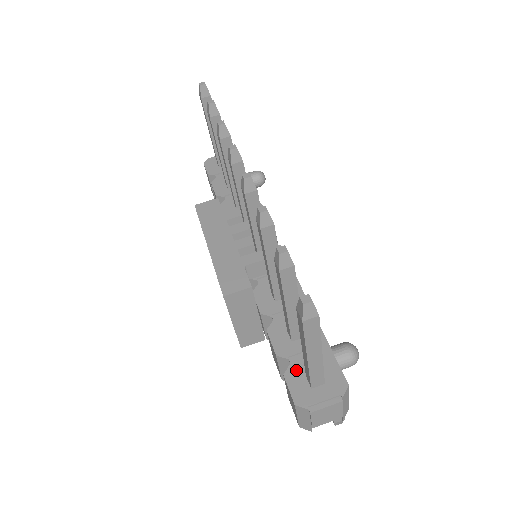
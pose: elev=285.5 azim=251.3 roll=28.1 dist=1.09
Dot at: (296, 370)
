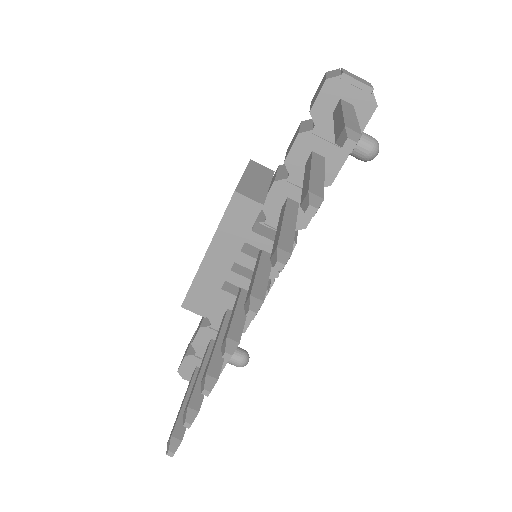
Dot at: (194, 360)
